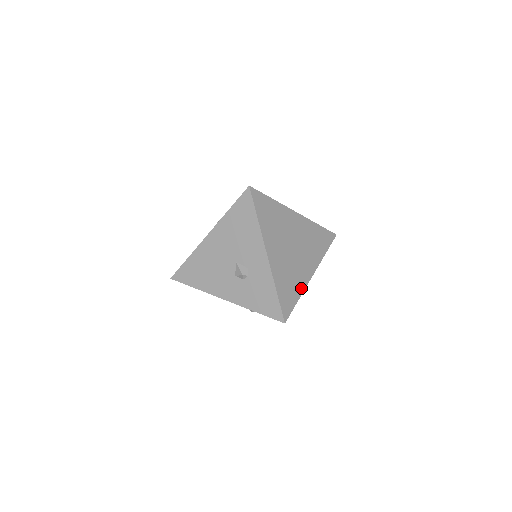
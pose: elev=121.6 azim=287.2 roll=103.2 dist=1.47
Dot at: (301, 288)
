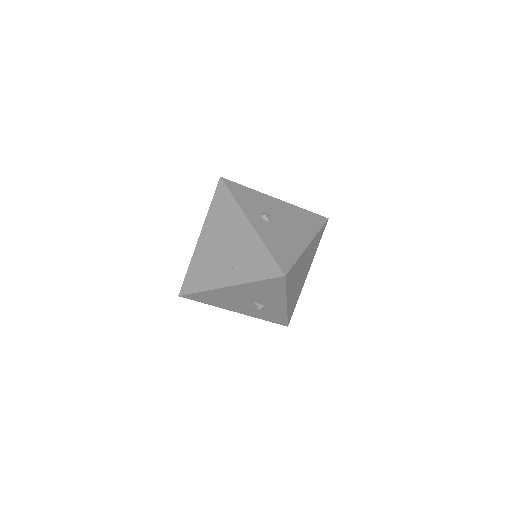
Dot at: (300, 293)
